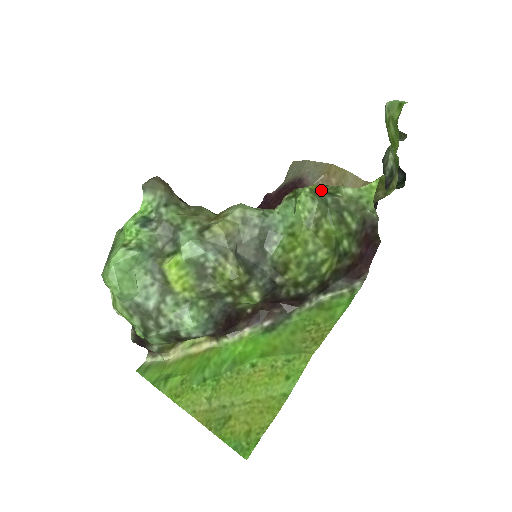
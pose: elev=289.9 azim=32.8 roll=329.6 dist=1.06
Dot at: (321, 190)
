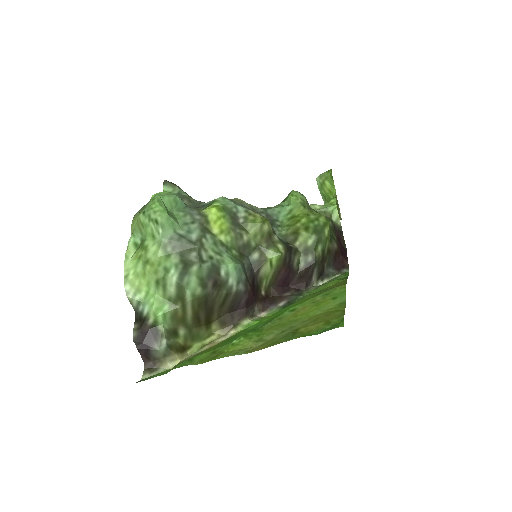
Dot at: occluded
